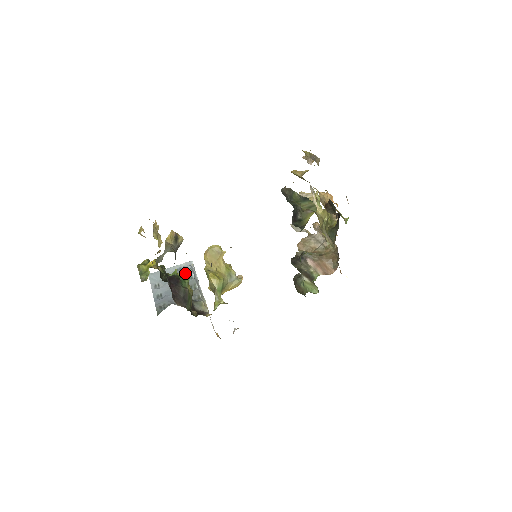
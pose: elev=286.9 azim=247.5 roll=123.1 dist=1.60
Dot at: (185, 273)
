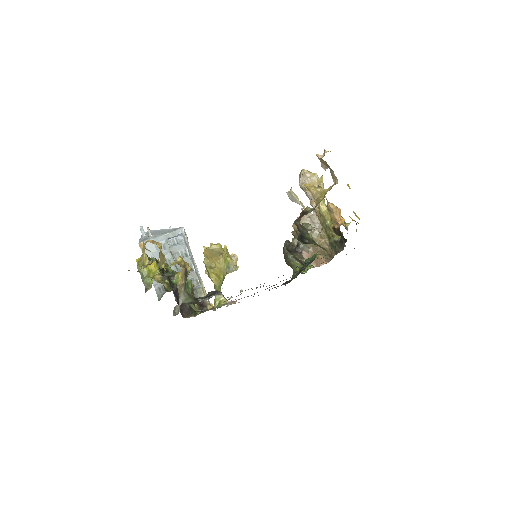
Dot at: (179, 248)
